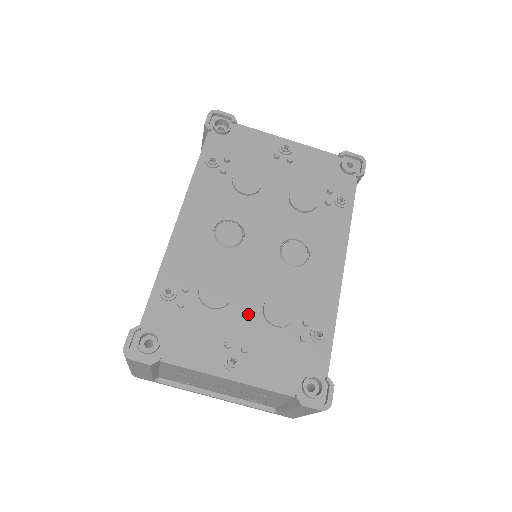
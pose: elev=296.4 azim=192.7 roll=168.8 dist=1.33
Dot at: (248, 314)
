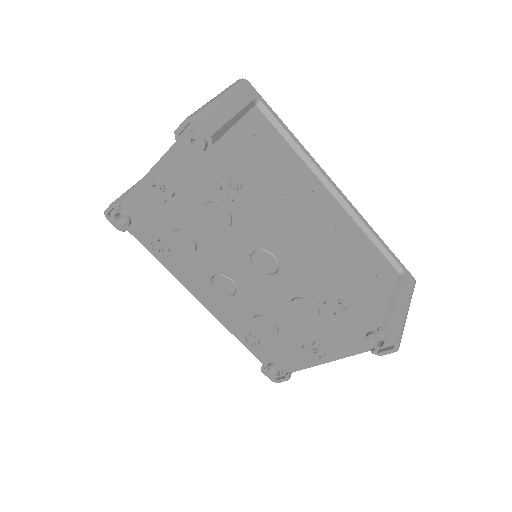
Dot at: (293, 323)
